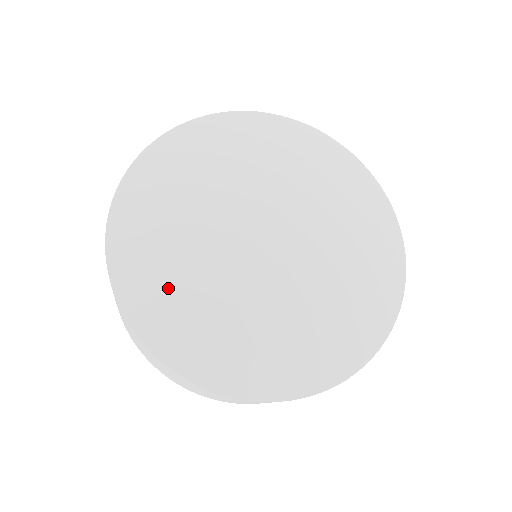
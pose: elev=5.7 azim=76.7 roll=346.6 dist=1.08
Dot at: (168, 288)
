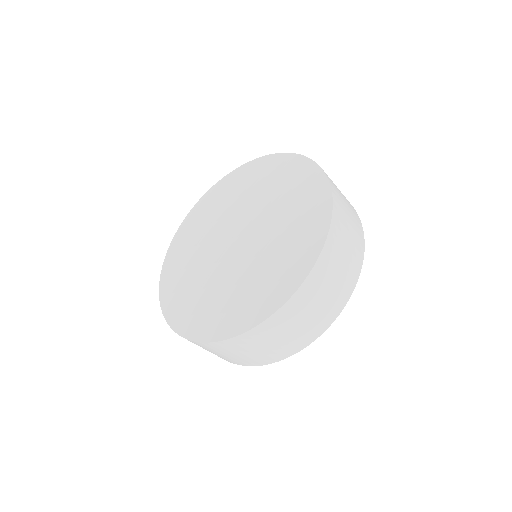
Dot at: (179, 277)
